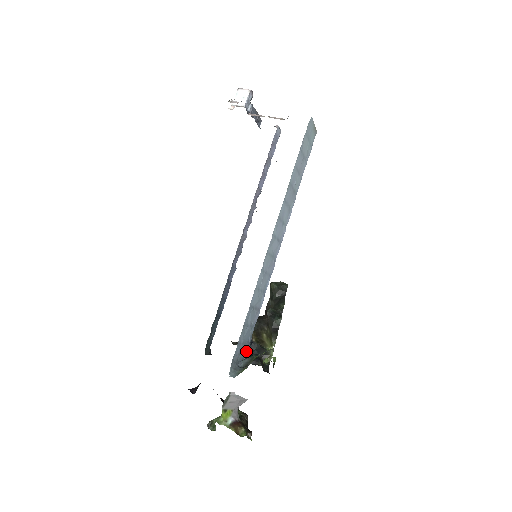
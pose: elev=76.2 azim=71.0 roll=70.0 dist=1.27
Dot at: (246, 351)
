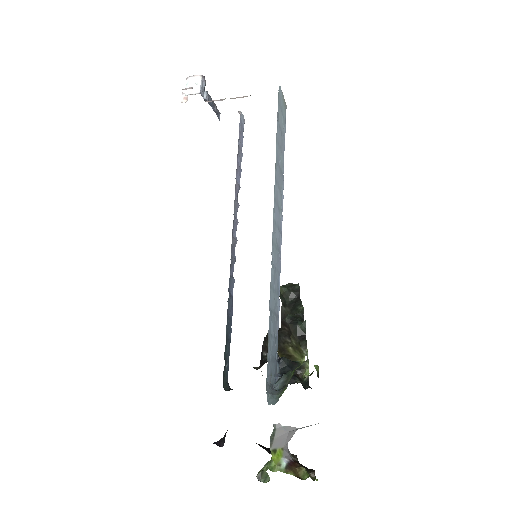
Dot at: (276, 371)
